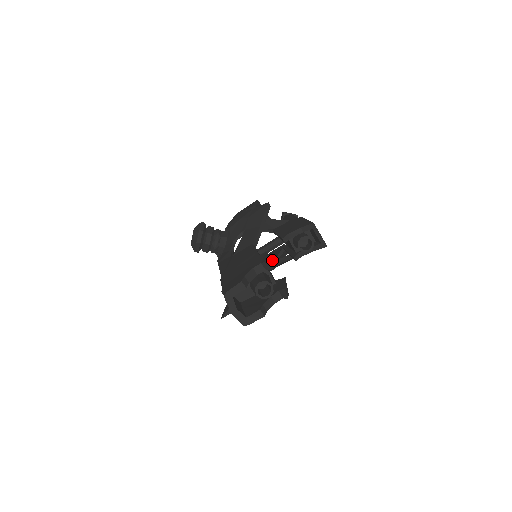
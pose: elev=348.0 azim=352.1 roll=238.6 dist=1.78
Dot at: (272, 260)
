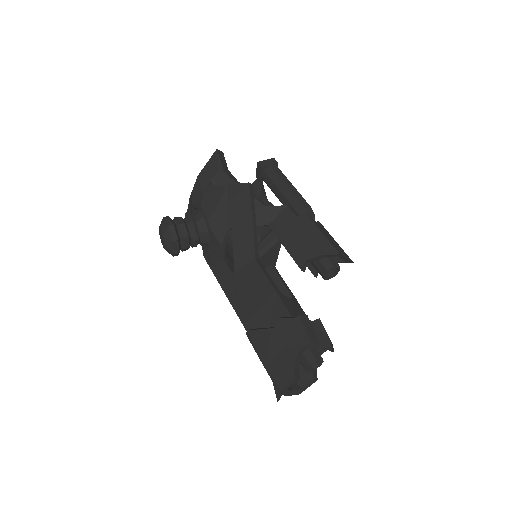
Dot at: (311, 327)
